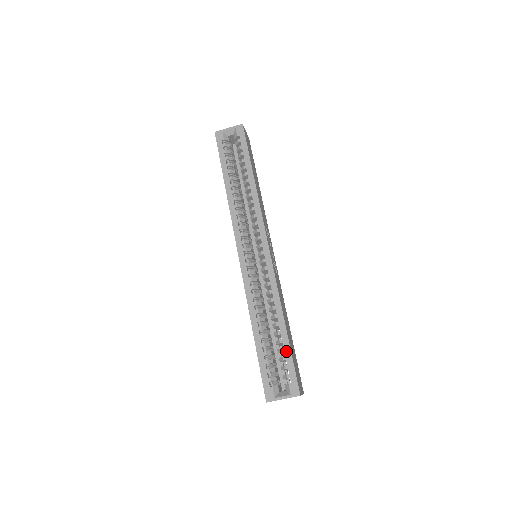
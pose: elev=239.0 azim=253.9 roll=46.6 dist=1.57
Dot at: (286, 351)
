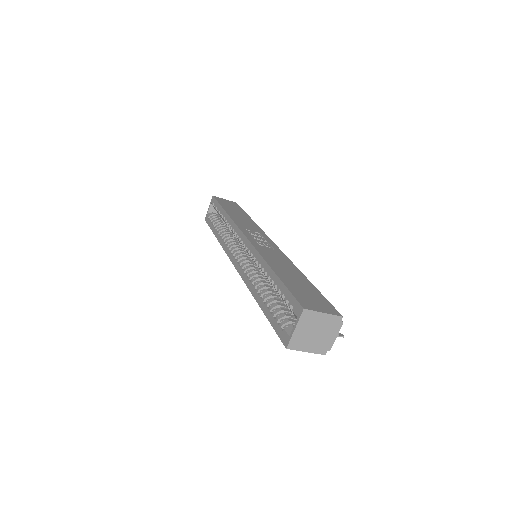
Dot at: (280, 287)
